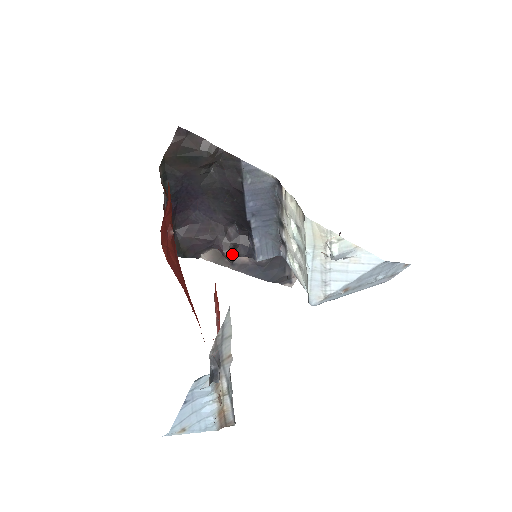
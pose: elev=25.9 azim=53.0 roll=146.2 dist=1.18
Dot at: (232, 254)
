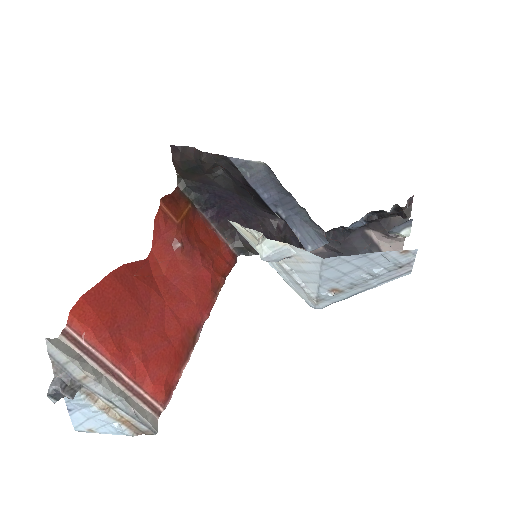
Dot at: occluded
